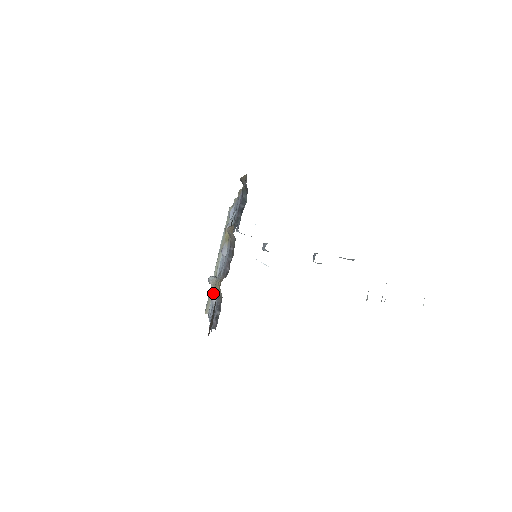
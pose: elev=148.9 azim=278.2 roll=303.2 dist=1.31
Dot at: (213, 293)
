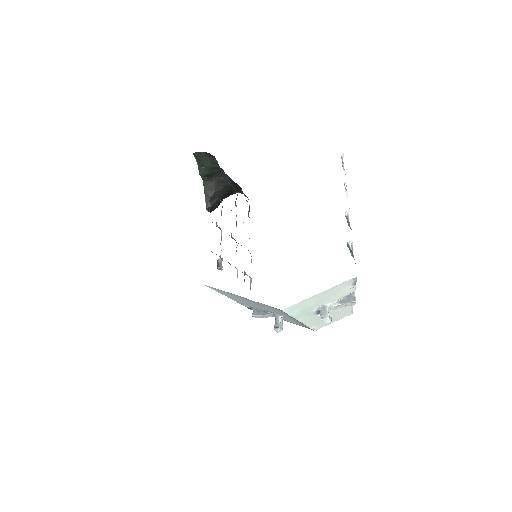
Dot at: occluded
